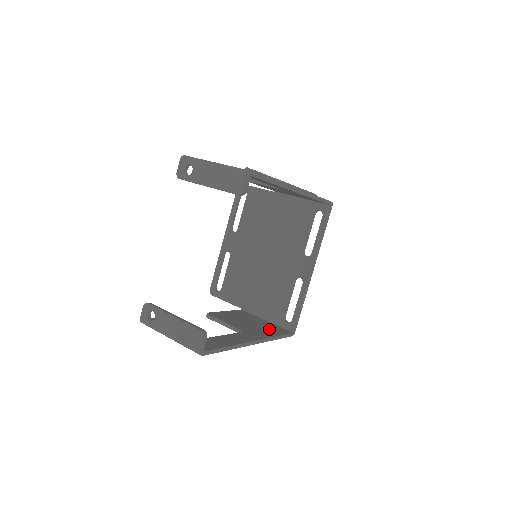
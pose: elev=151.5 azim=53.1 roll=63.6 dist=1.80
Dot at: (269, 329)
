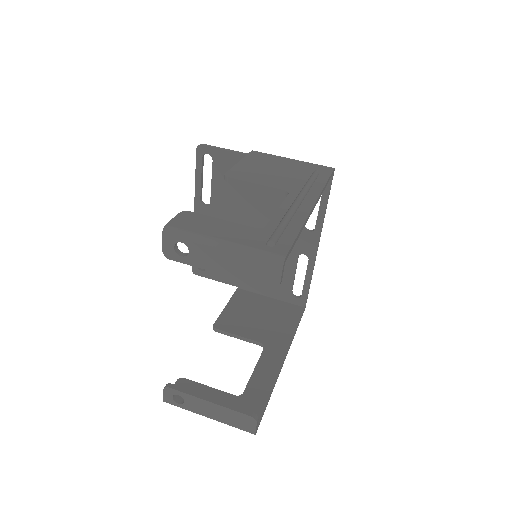
Dot at: (283, 318)
